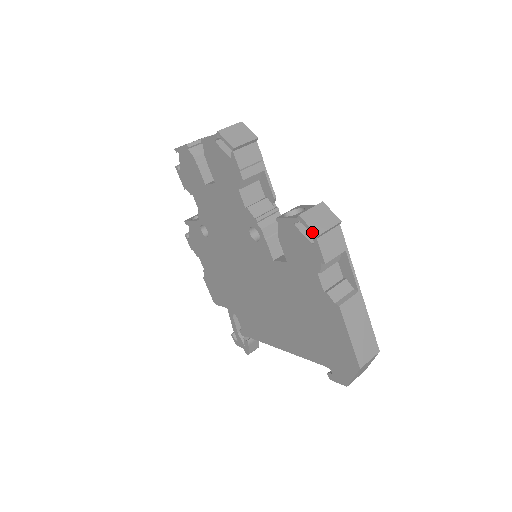
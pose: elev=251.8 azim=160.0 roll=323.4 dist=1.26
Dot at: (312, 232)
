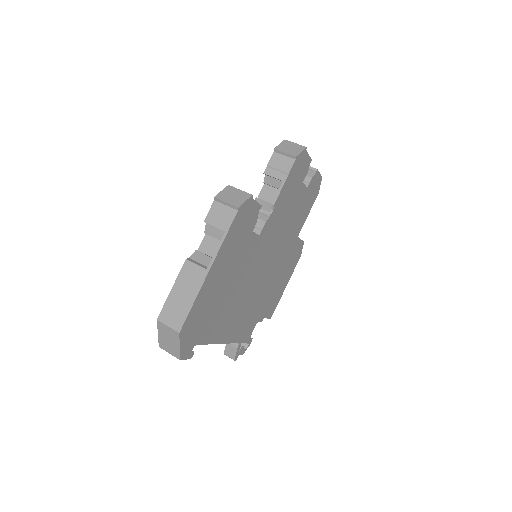
Dot at: (218, 195)
